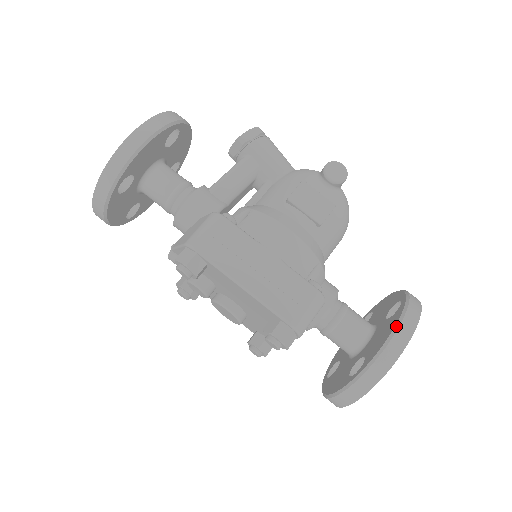
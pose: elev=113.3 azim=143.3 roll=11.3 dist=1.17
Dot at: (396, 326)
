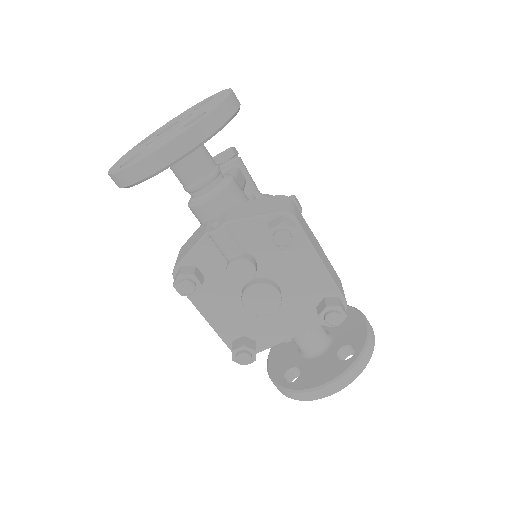
Dot at: (365, 317)
